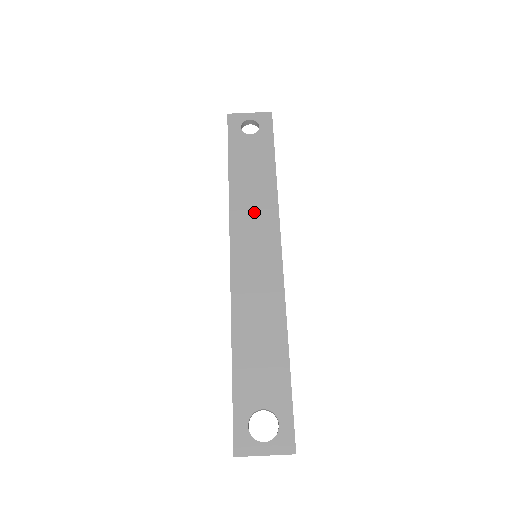
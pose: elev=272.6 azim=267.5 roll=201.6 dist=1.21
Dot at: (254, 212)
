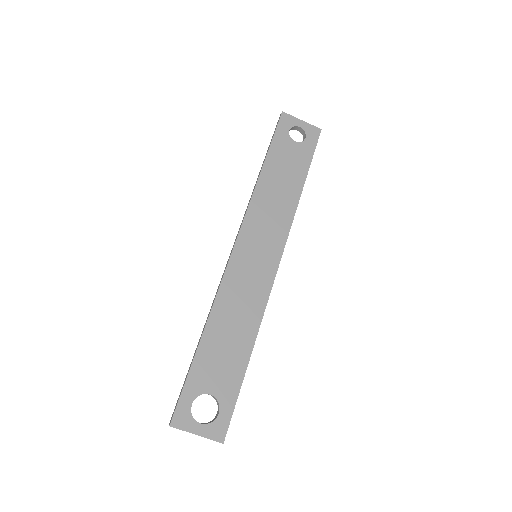
Dot at: (270, 215)
